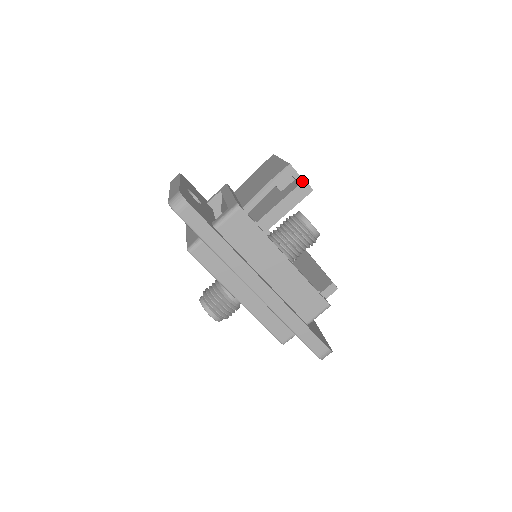
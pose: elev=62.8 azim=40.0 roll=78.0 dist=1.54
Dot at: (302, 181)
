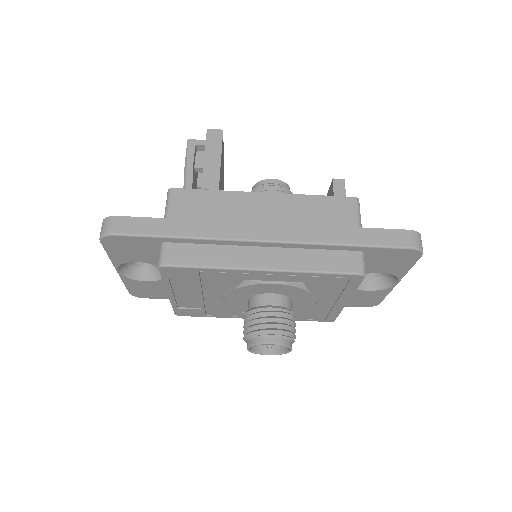
Dot at: occluded
